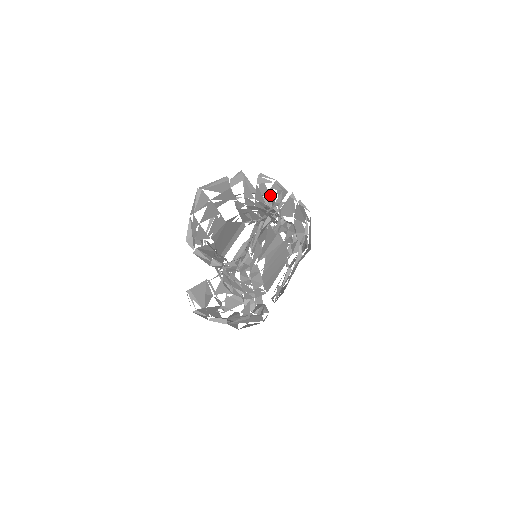
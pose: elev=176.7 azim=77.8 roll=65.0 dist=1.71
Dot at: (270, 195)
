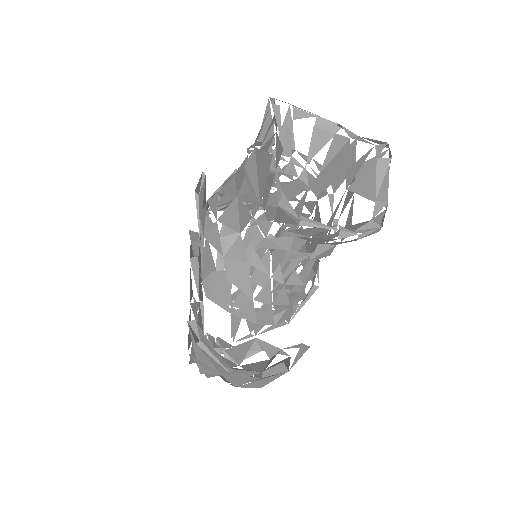
Dot at: (201, 178)
